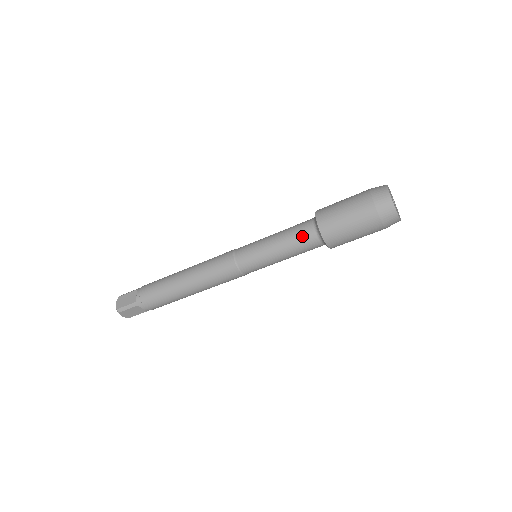
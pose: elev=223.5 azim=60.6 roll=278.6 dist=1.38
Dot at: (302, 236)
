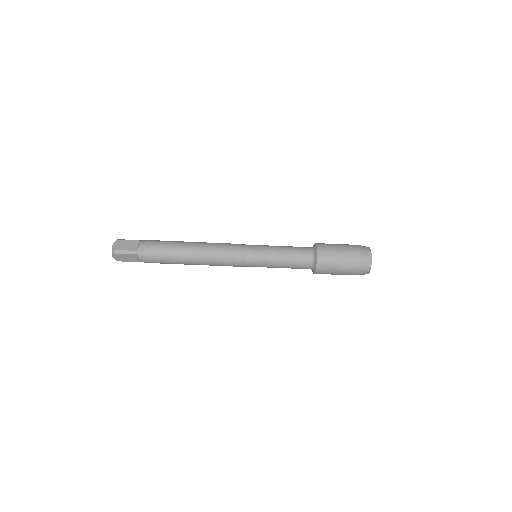
Dot at: (301, 257)
